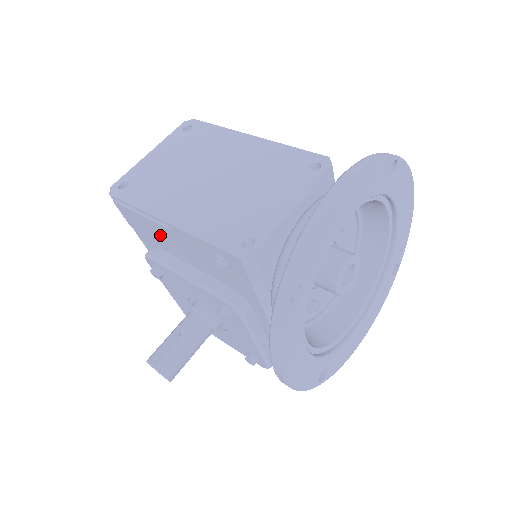
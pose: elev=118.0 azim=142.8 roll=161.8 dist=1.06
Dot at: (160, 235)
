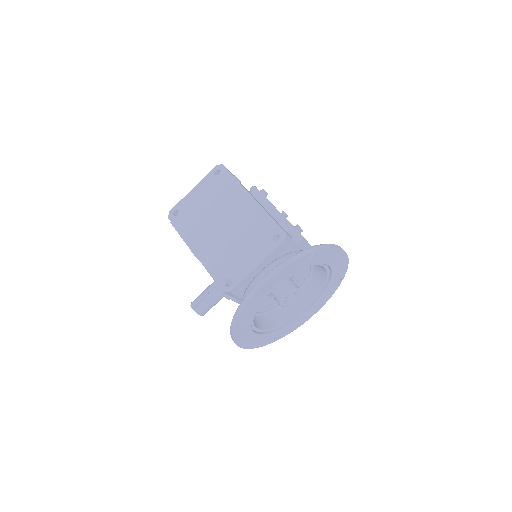
Dot at: occluded
